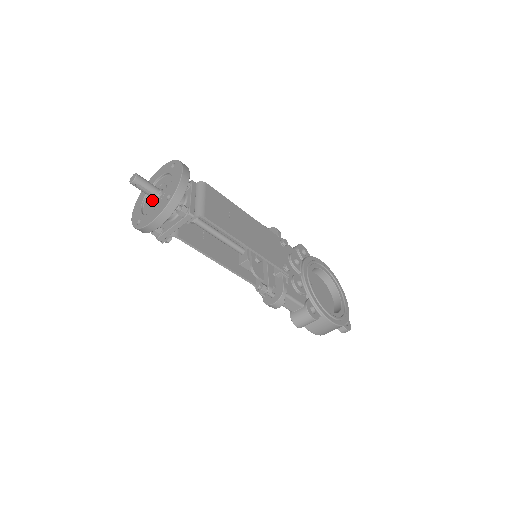
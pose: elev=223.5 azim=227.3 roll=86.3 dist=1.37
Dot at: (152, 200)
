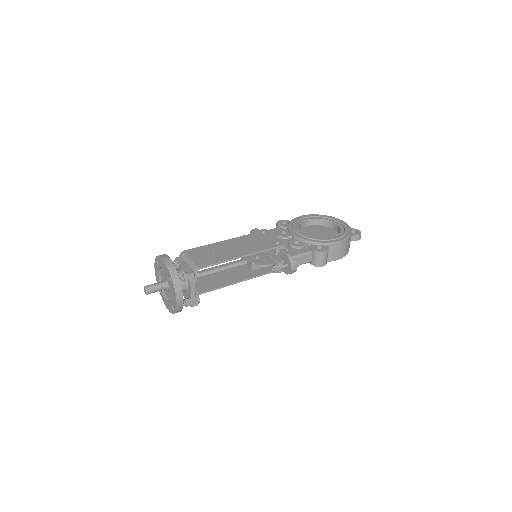
Dot at: (167, 290)
